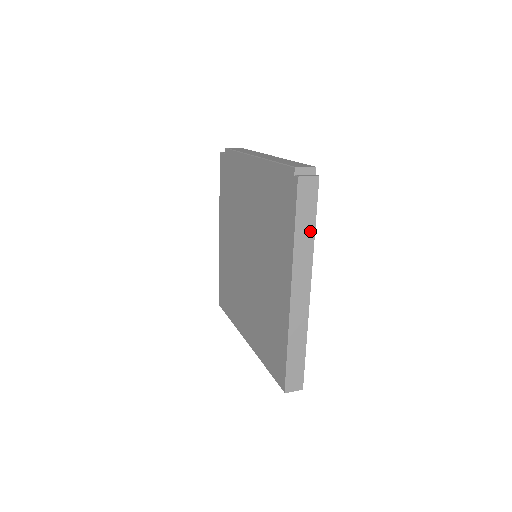
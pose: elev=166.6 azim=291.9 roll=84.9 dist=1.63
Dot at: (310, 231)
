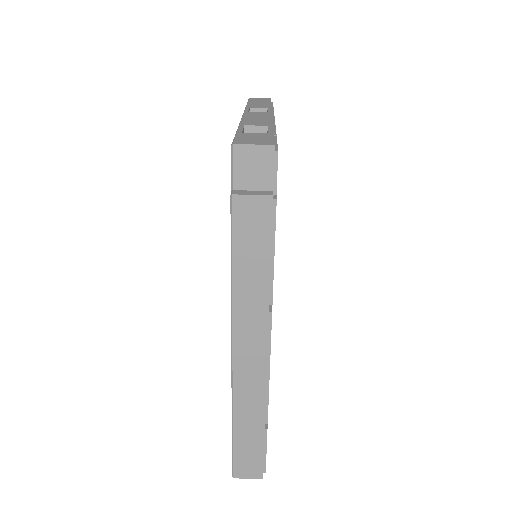
Dot at: occluded
